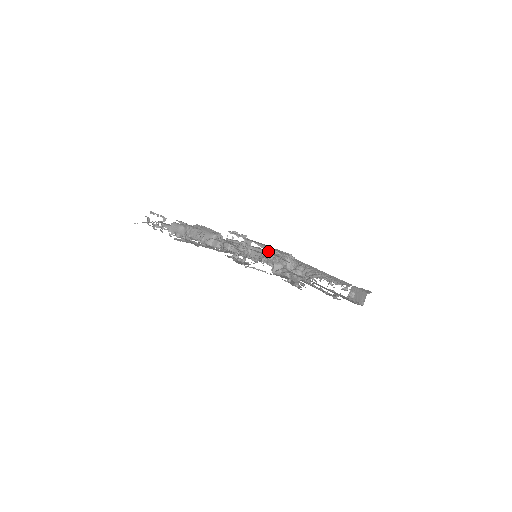
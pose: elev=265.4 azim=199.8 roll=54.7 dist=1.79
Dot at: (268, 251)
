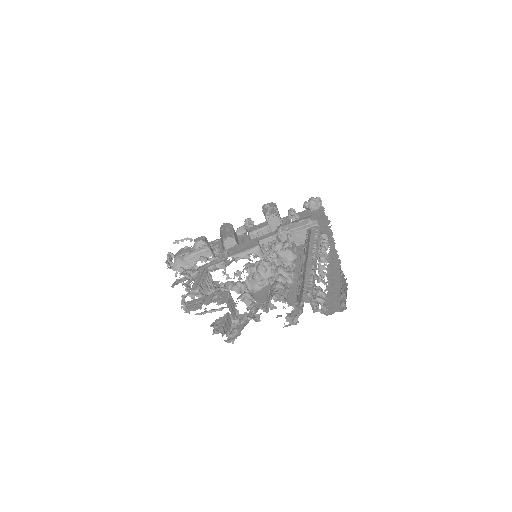
Dot at: (276, 235)
